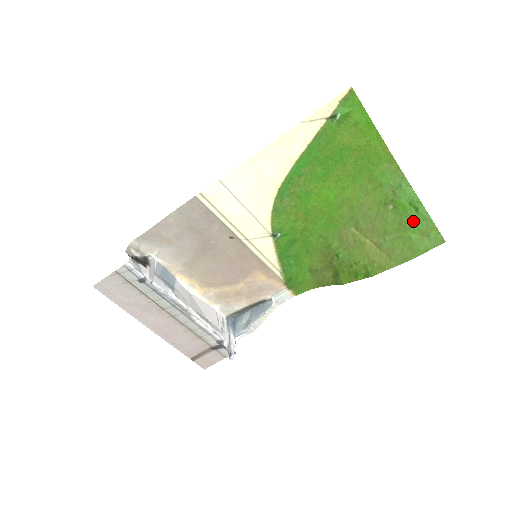
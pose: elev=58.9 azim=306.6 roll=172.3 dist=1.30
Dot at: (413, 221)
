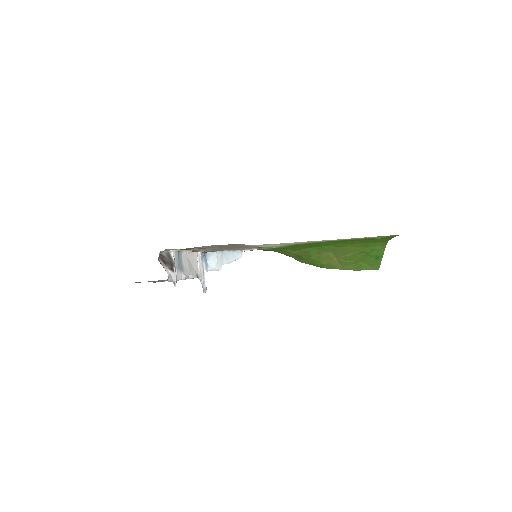
Dot at: (370, 261)
